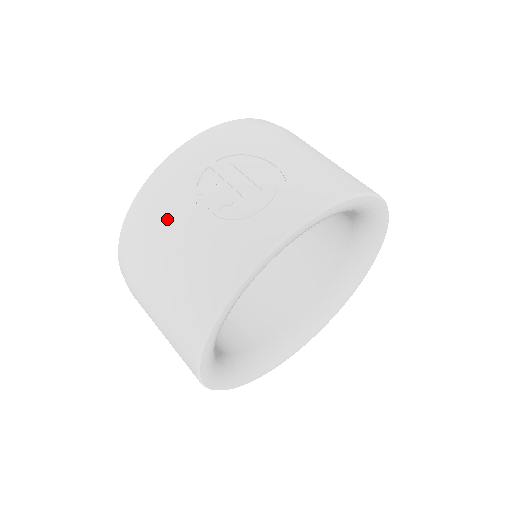
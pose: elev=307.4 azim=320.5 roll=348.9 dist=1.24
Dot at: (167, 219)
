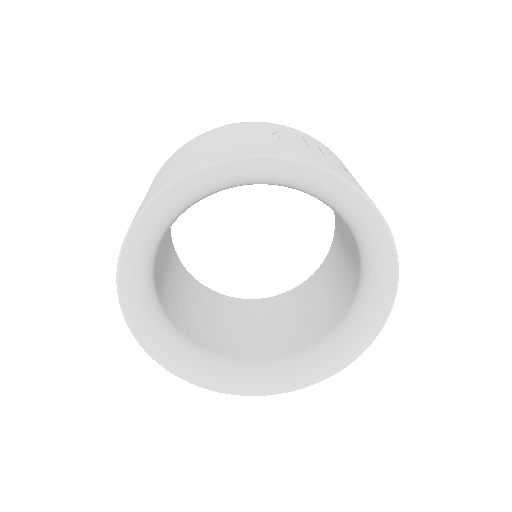
Dot at: (245, 129)
